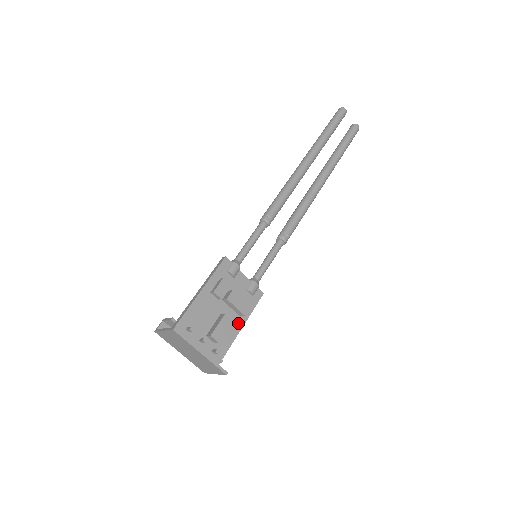
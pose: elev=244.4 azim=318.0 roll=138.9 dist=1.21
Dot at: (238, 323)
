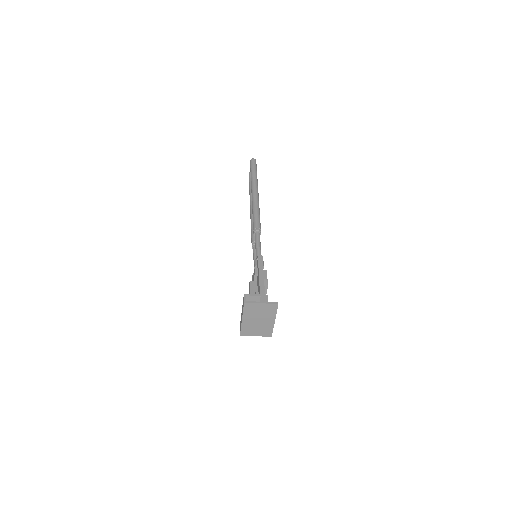
Dot at: occluded
